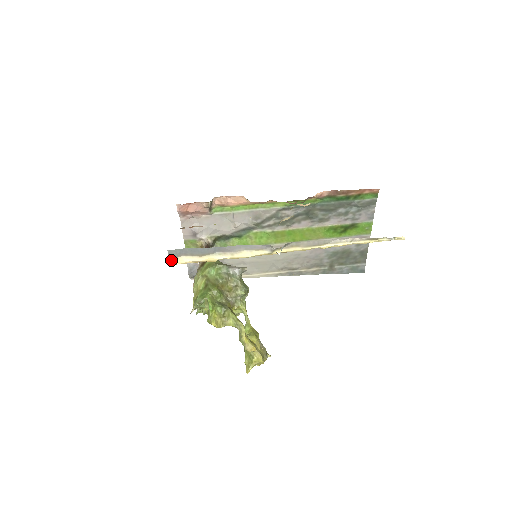
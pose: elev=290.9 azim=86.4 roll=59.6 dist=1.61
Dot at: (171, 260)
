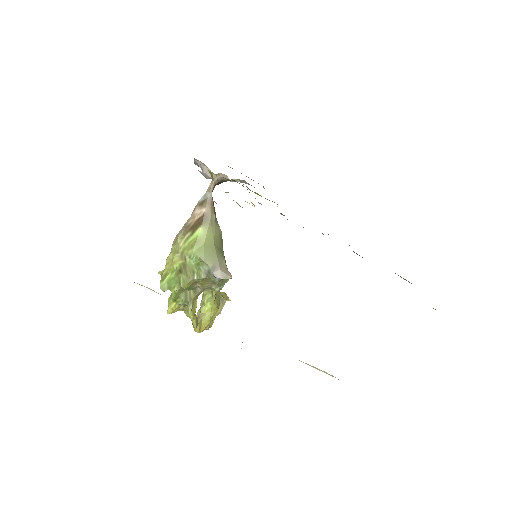
Dot at: (134, 282)
